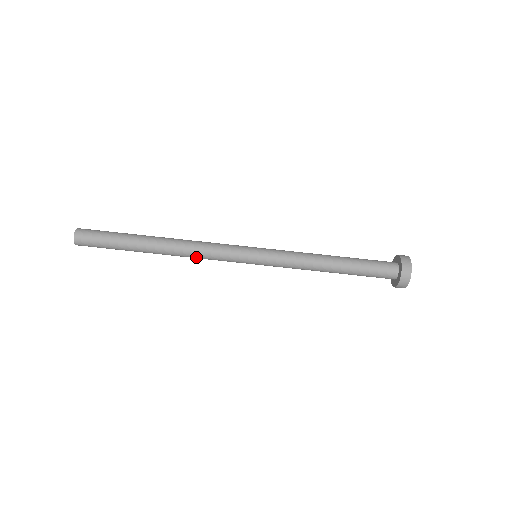
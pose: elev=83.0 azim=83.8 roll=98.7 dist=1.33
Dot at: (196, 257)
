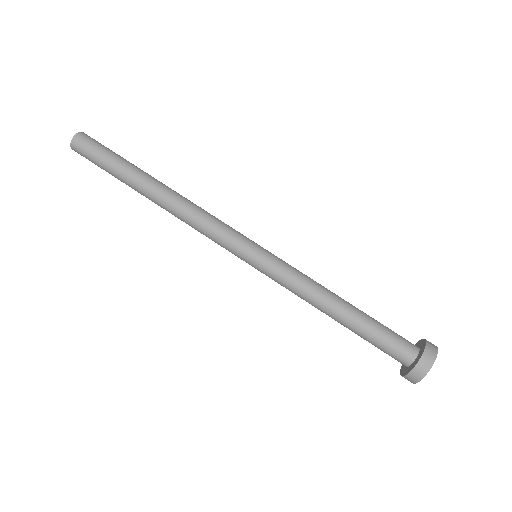
Dot at: (192, 215)
